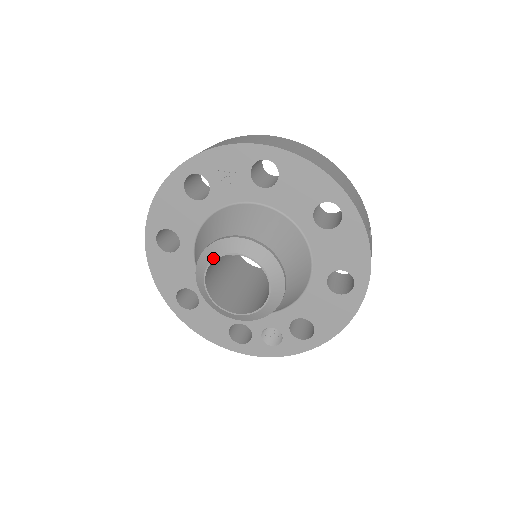
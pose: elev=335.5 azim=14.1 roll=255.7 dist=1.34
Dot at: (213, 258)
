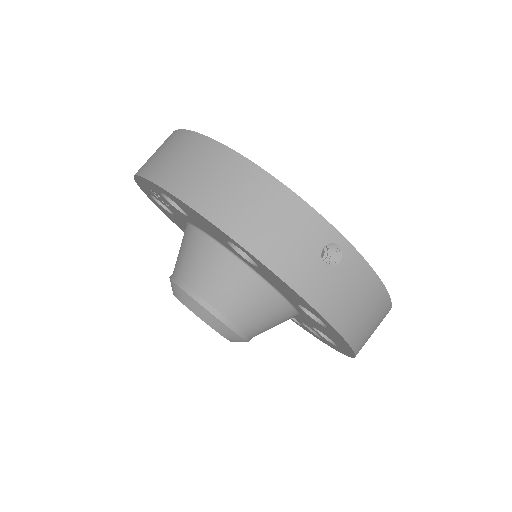
Dot at: occluded
